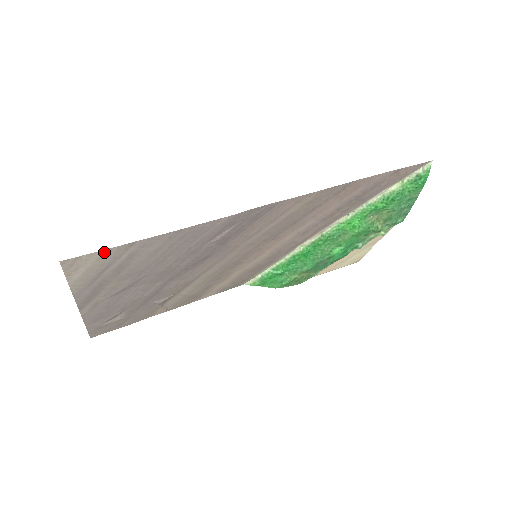
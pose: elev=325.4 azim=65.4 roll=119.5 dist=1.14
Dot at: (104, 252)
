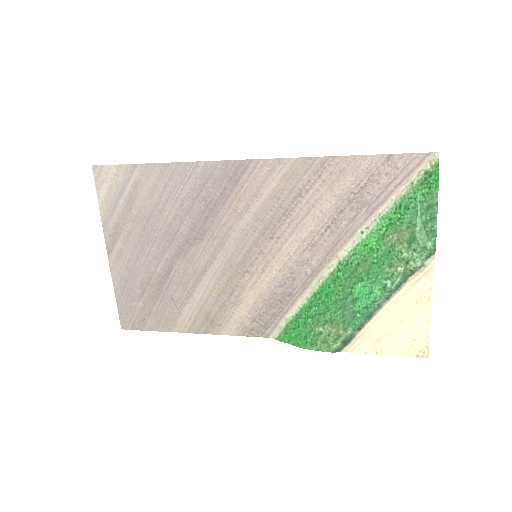
Dot at: (118, 168)
